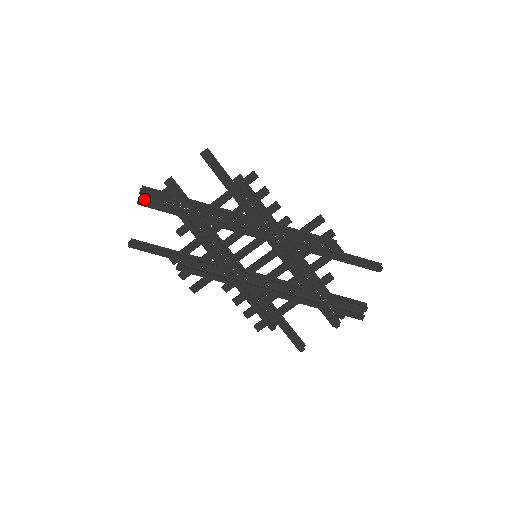
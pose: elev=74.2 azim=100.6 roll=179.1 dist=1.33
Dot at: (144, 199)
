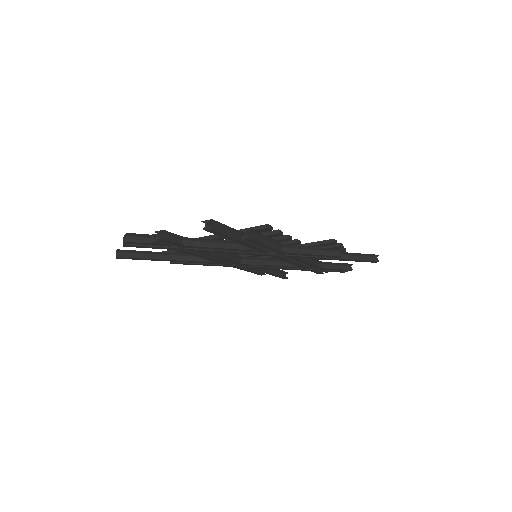
Dot at: occluded
